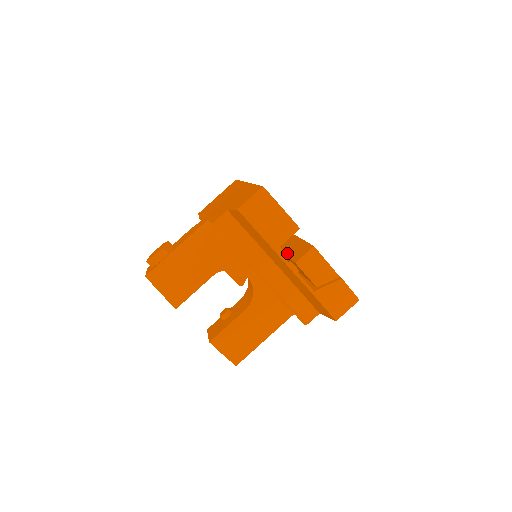
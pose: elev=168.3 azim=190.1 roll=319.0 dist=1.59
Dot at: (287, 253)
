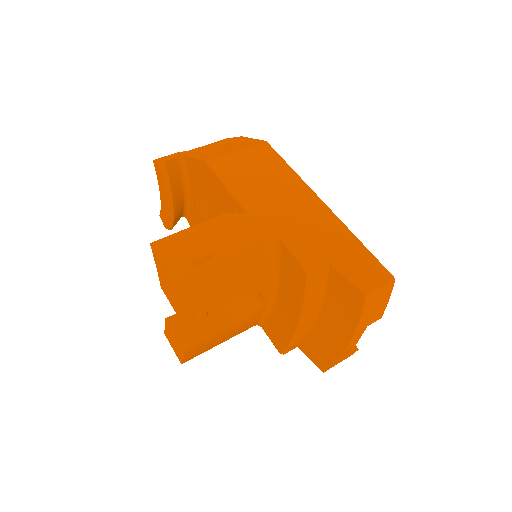
Dot at: occluded
